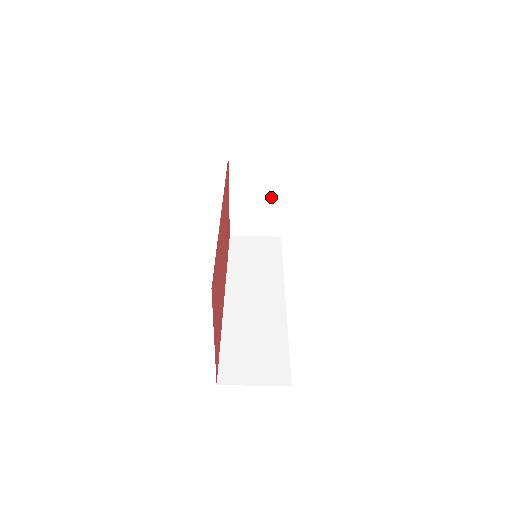
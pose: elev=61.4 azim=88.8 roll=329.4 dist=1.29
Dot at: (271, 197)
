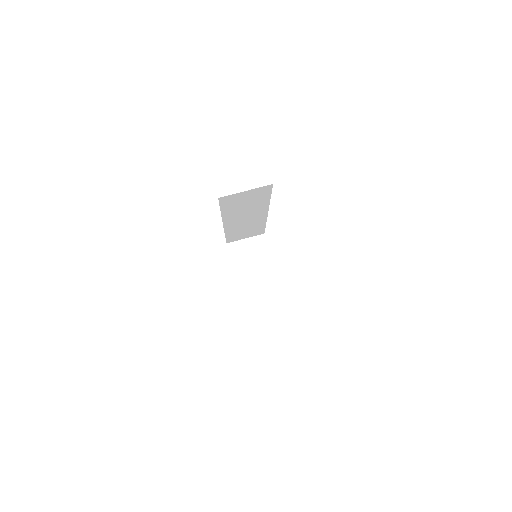
Dot at: (264, 265)
